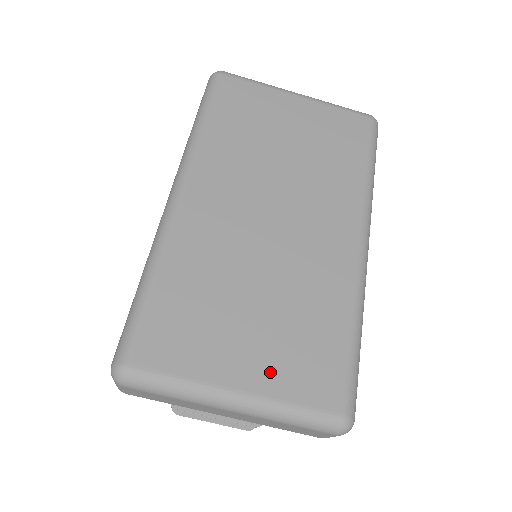
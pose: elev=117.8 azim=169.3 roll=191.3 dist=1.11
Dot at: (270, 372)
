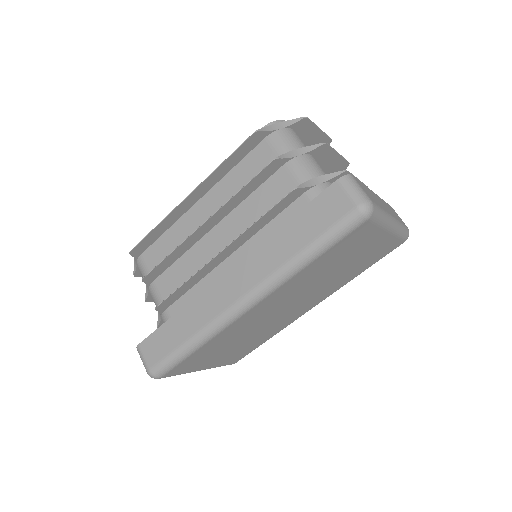
Dot at: (221, 361)
